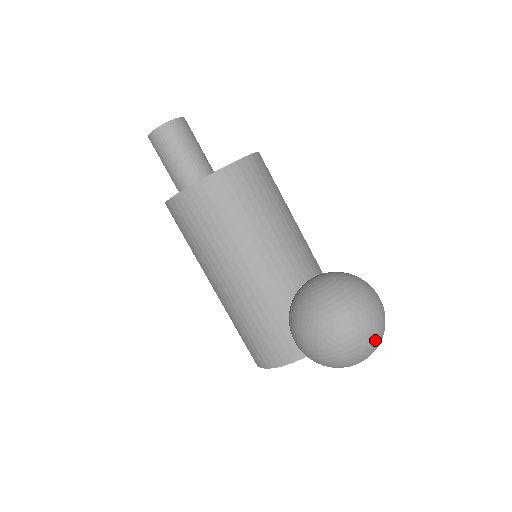
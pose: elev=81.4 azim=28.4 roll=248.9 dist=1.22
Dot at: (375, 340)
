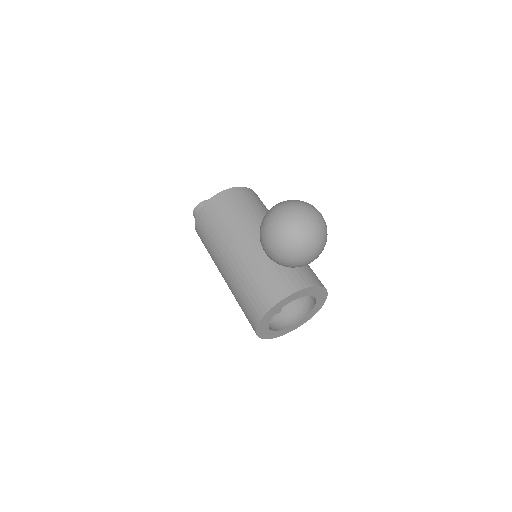
Dot at: (313, 224)
